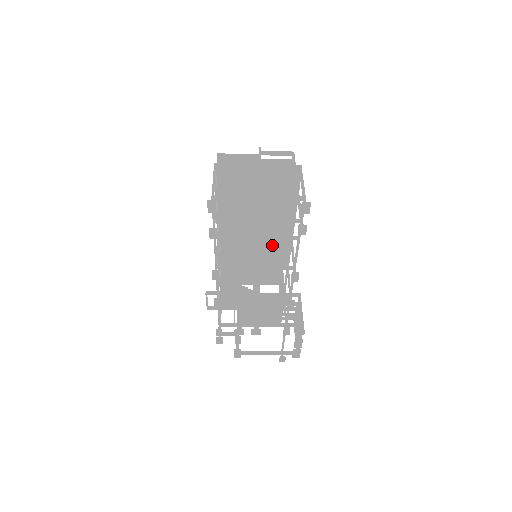
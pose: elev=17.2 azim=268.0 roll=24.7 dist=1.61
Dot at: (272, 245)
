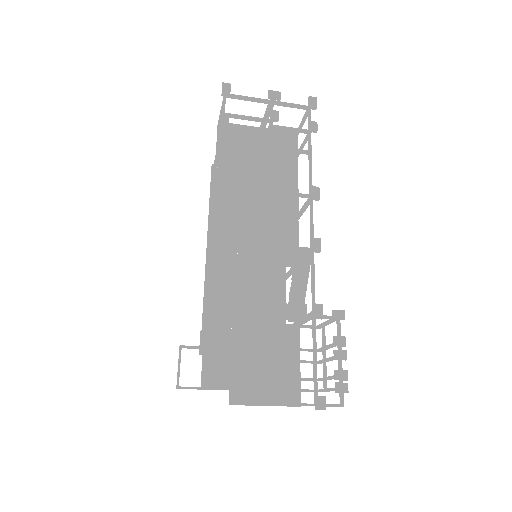
Dot at: (275, 230)
